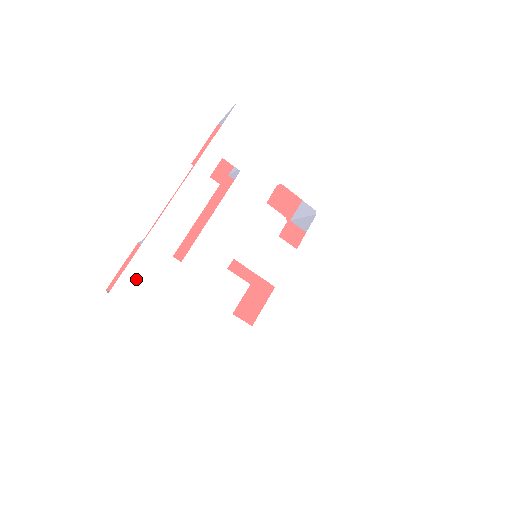
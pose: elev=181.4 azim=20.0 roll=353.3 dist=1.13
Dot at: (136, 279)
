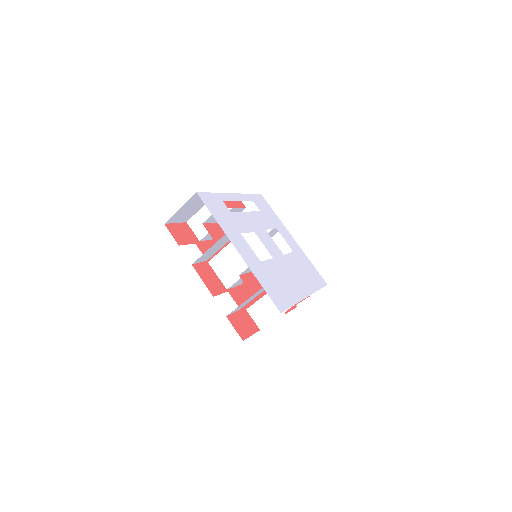
Dot at: (210, 199)
